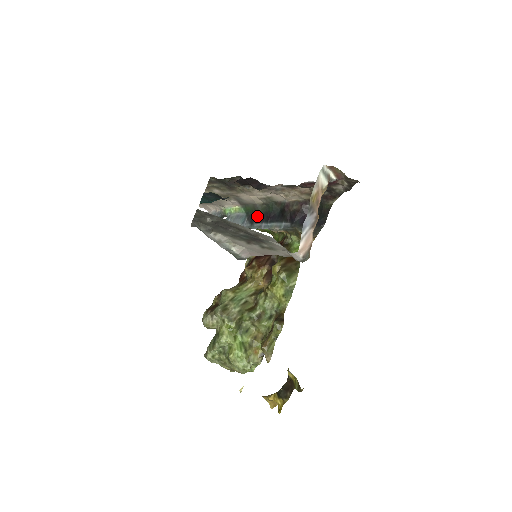
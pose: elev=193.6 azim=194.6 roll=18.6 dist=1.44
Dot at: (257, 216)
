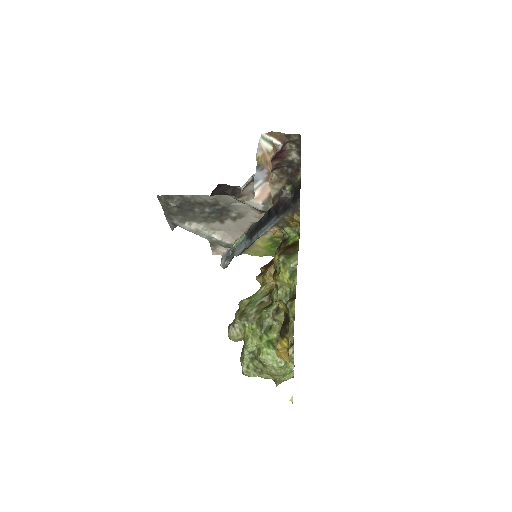
Dot at: (253, 230)
